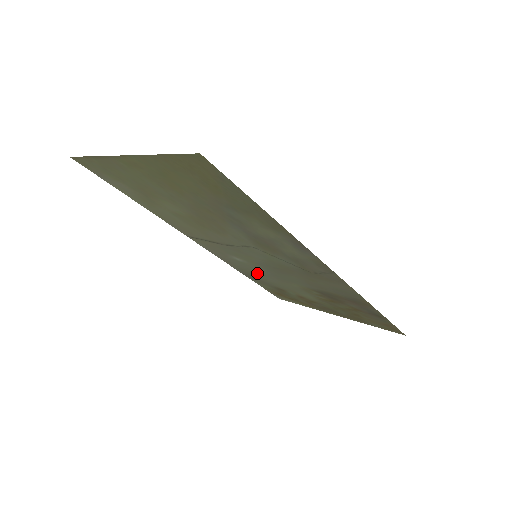
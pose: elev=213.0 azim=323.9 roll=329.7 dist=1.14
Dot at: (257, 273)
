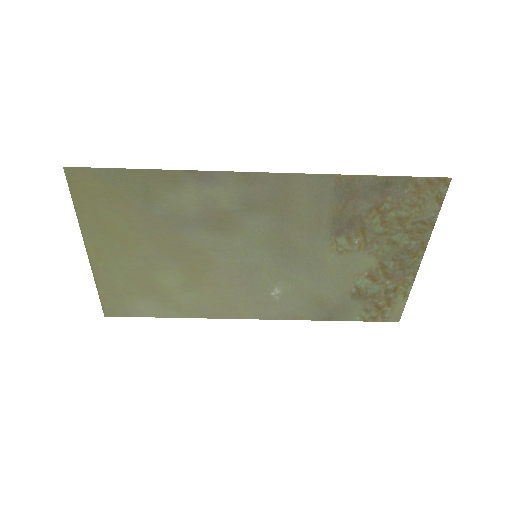
Dot at: (313, 294)
